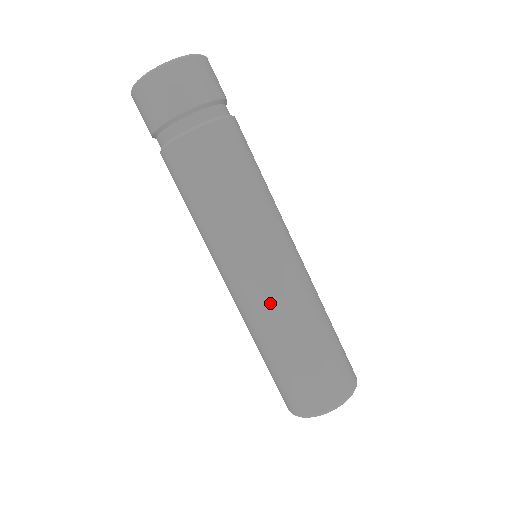
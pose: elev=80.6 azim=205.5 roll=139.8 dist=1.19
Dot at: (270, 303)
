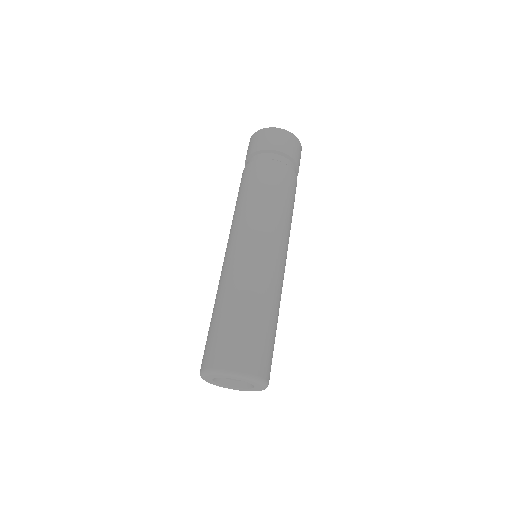
Dot at: (269, 274)
